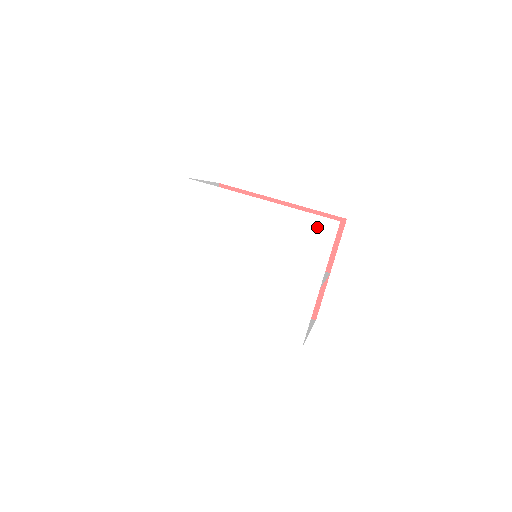
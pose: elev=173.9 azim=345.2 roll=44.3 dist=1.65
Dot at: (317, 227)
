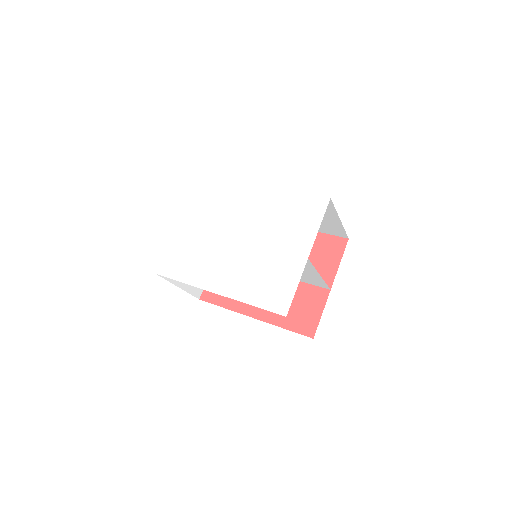
Dot at: (309, 204)
